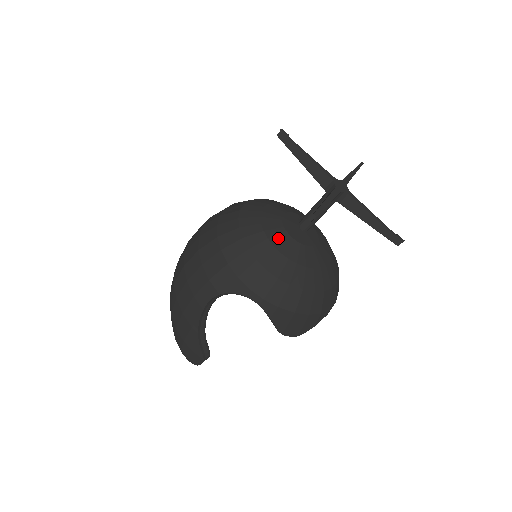
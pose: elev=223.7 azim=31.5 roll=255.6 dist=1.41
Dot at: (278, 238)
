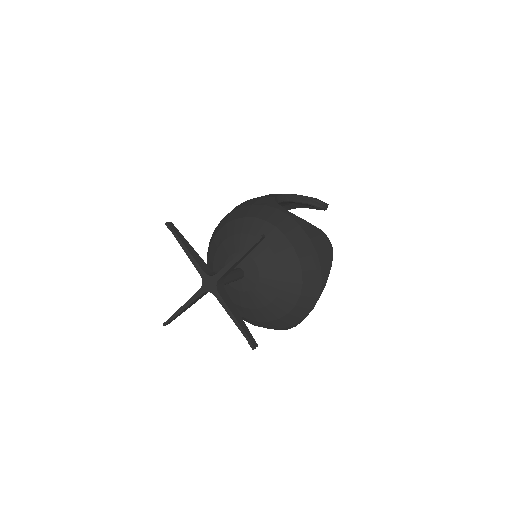
Dot at: occluded
